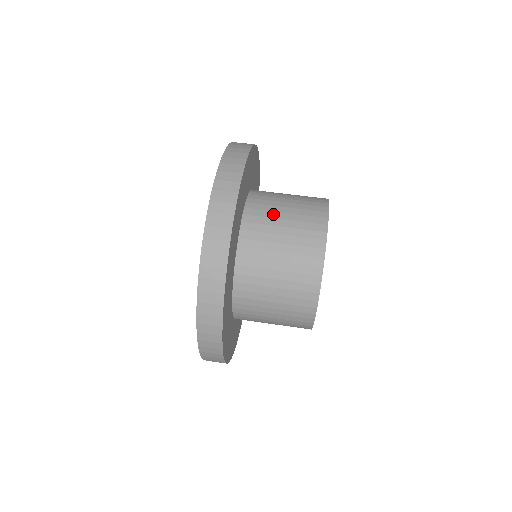
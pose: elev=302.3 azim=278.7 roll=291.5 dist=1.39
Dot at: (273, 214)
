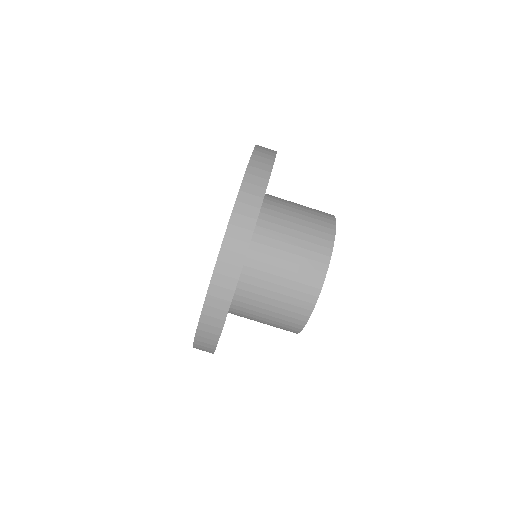
Dot at: (254, 316)
